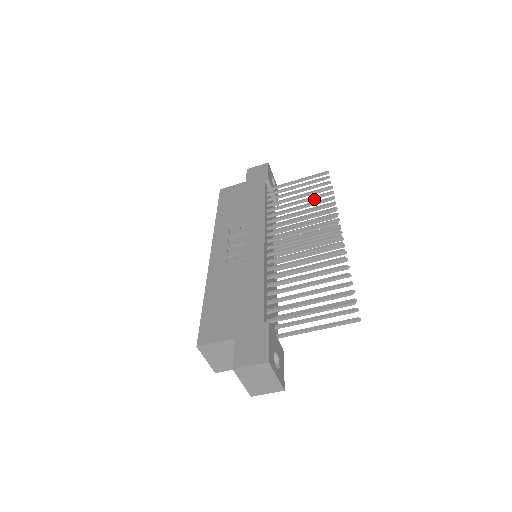
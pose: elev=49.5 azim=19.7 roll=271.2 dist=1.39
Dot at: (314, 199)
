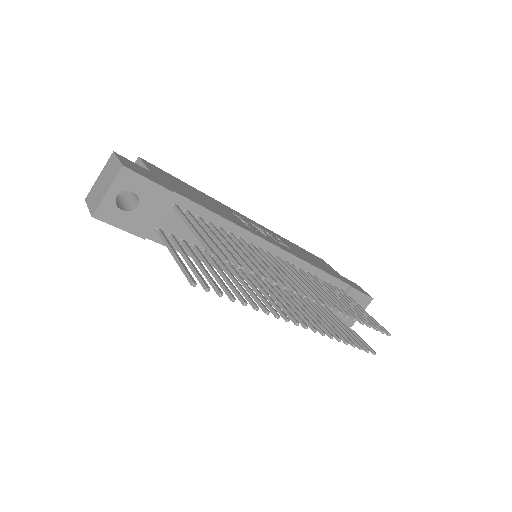
Dot at: occluded
